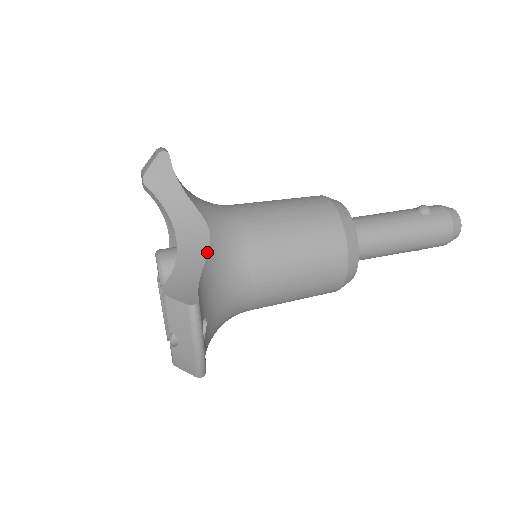
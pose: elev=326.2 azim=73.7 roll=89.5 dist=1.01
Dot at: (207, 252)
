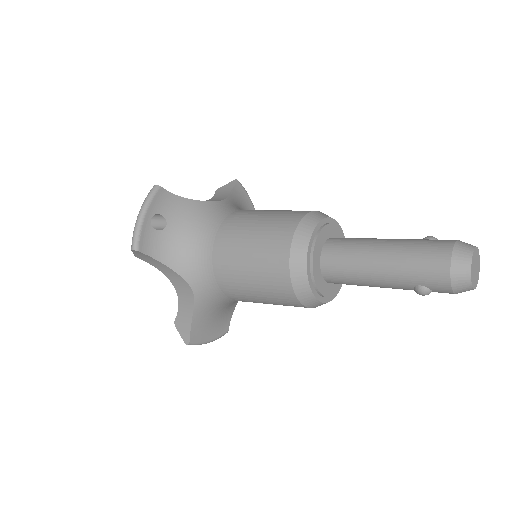
Dot at: (203, 201)
